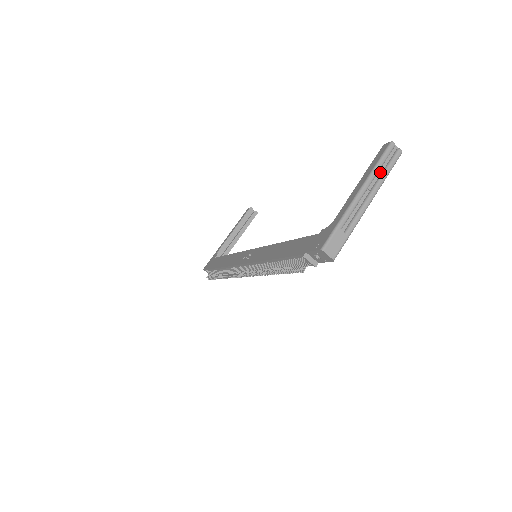
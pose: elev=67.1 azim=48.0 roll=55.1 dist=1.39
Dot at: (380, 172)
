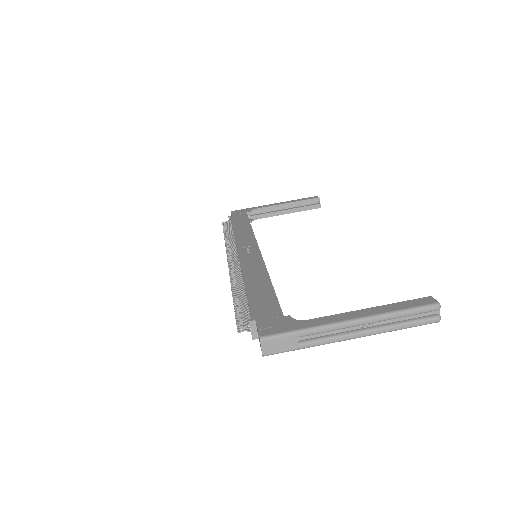
Dot at: (395, 320)
